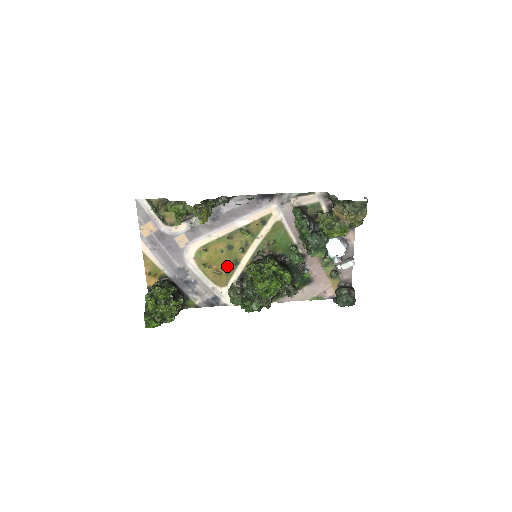
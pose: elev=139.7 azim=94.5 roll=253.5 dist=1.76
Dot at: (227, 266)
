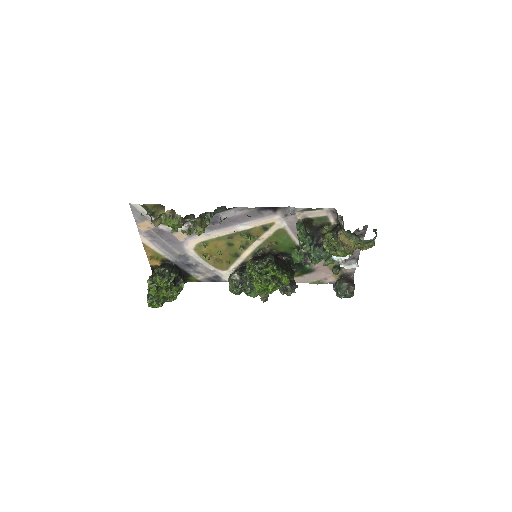
Dot at: (227, 257)
